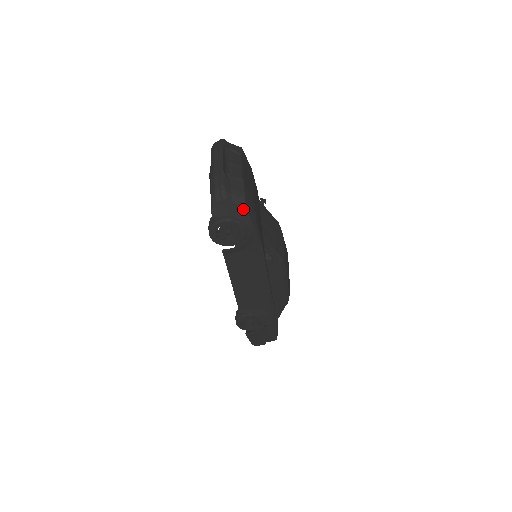
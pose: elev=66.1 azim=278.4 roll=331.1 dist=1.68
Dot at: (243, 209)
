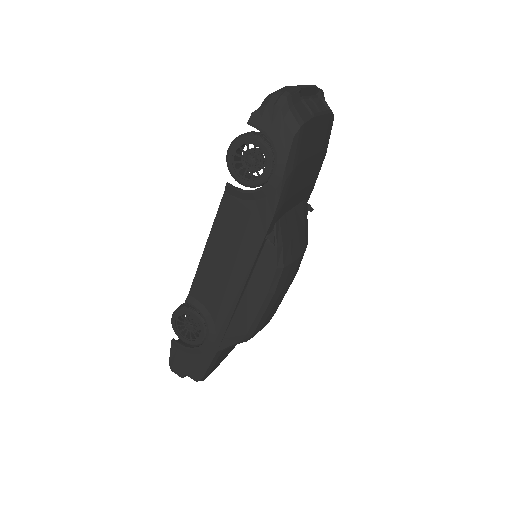
Dot at: (289, 137)
